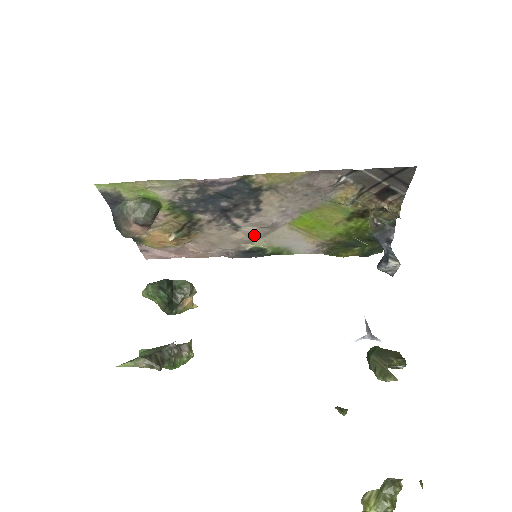
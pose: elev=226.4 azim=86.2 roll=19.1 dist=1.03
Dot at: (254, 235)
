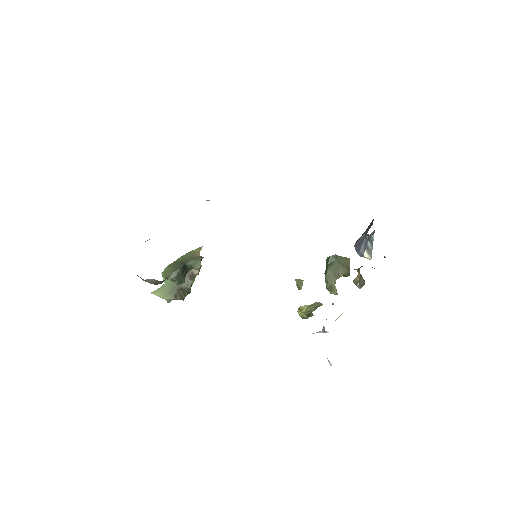
Dot at: occluded
